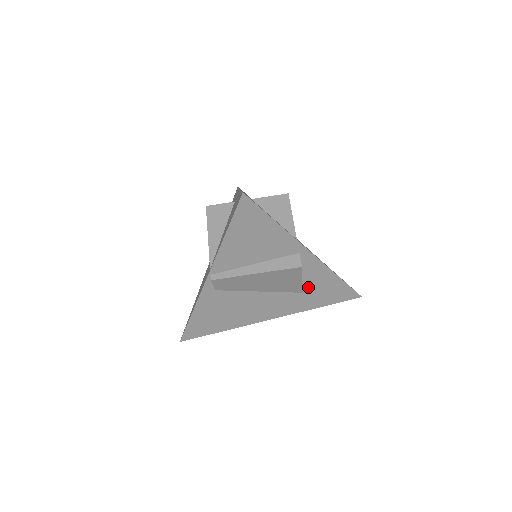
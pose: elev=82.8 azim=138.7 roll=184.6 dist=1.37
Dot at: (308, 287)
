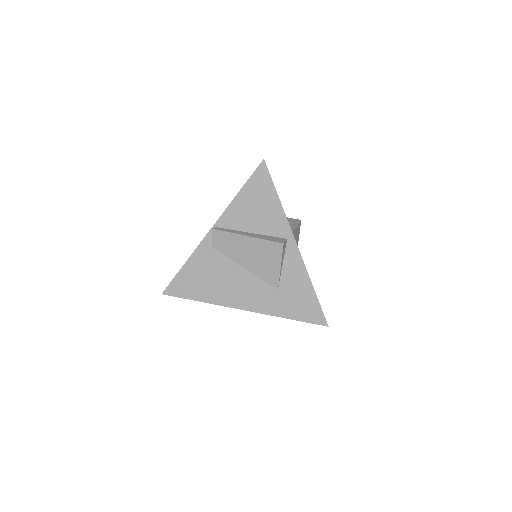
Dot at: (284, 285)
